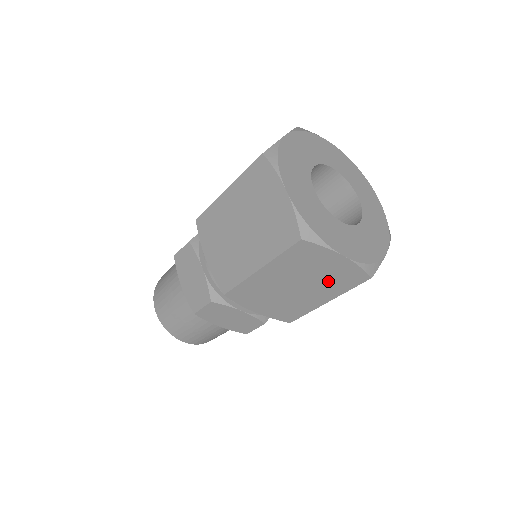
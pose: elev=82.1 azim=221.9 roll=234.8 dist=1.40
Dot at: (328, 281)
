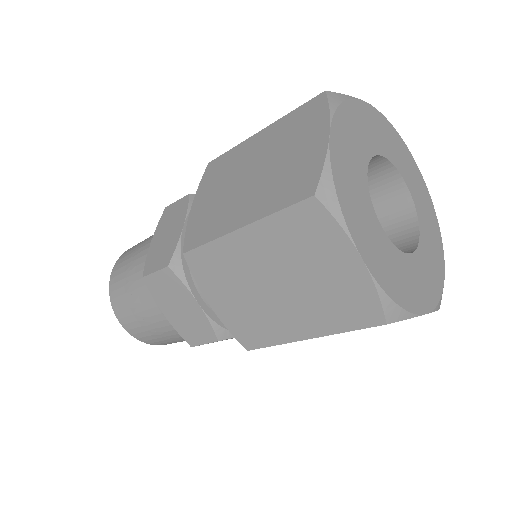
Dot at: occluded
